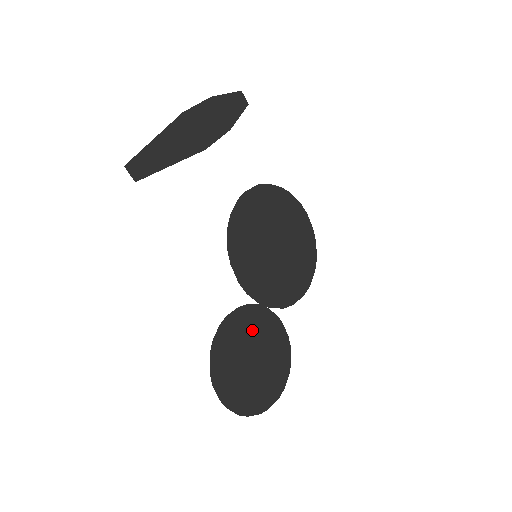
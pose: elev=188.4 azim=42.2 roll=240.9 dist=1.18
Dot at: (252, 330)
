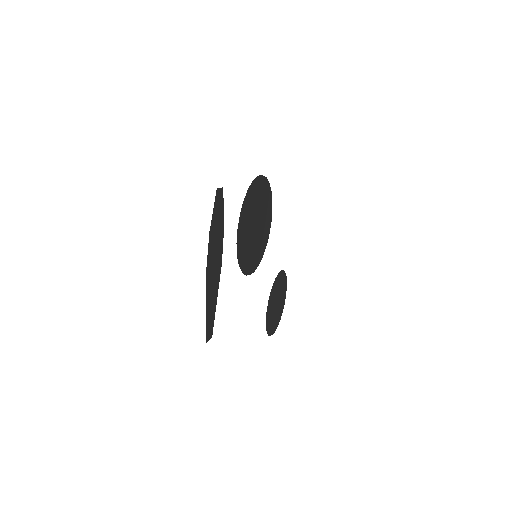
Dot at: (274, 297)
